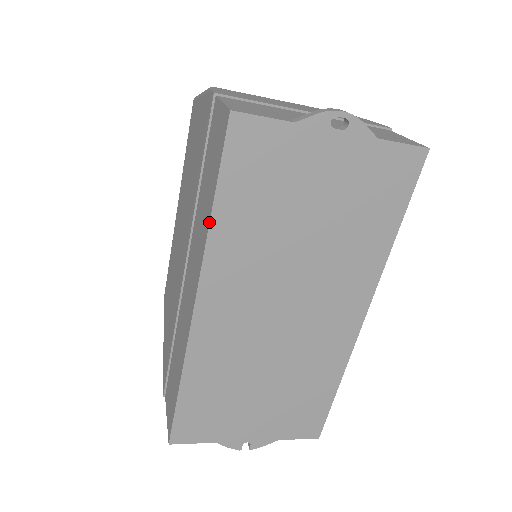
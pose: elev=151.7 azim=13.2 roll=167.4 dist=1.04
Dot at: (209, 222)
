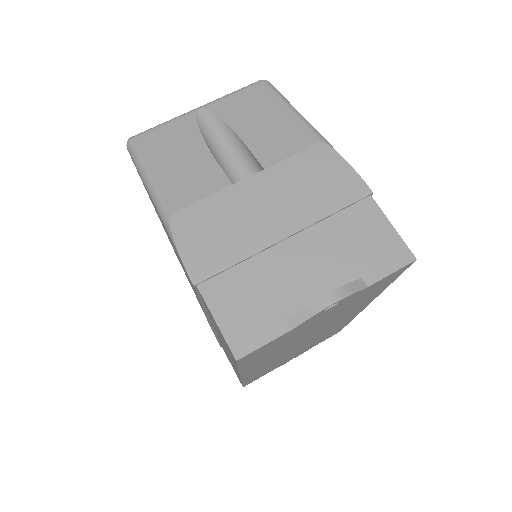
Dot at: (239, 372)
